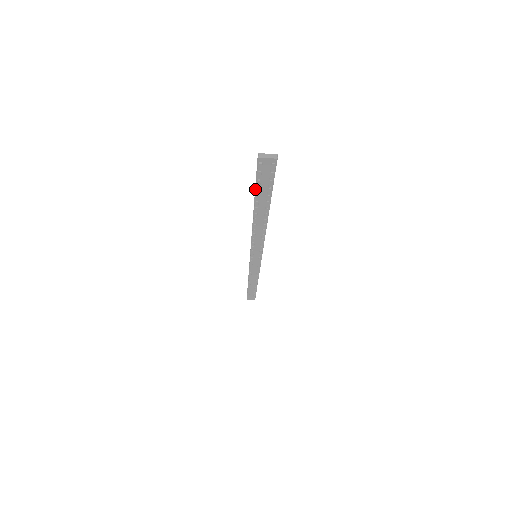
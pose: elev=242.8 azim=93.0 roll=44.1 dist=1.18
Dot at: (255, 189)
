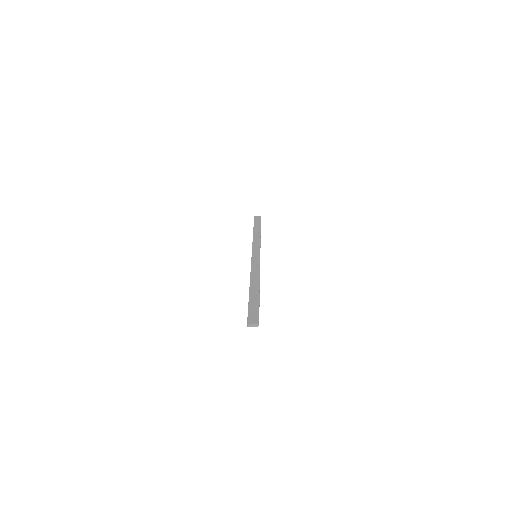
Dot at: (248, 307)
